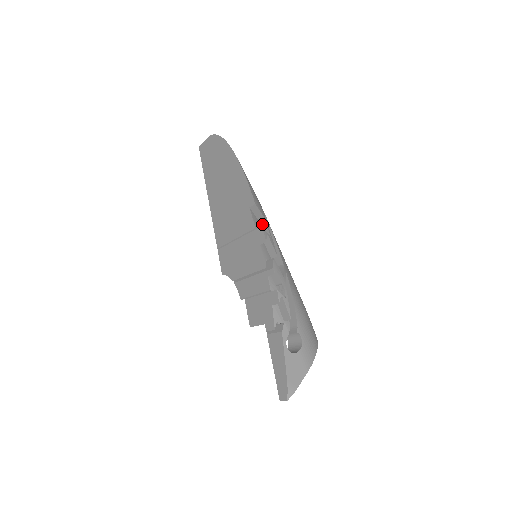
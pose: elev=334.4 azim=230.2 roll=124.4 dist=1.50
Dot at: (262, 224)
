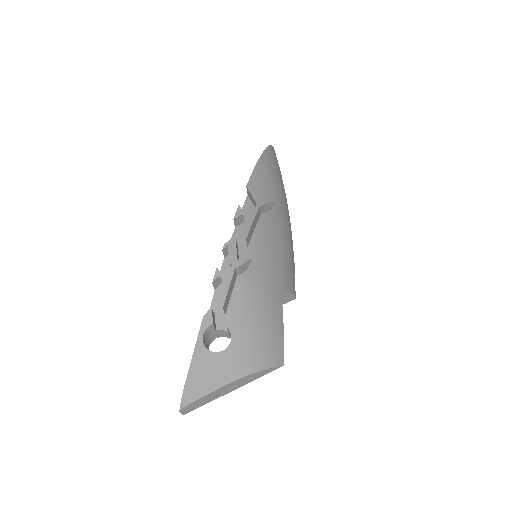
Dot at: occluded
